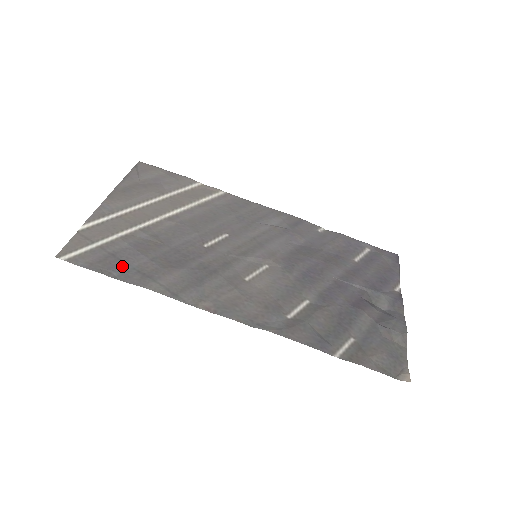
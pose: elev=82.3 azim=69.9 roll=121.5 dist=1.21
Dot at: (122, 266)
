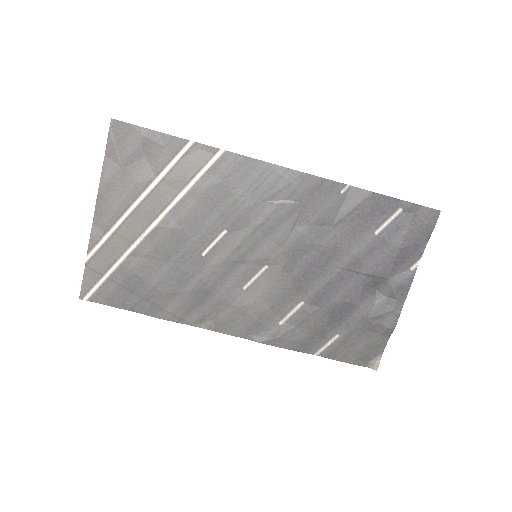
Dot at: (133, 297)
